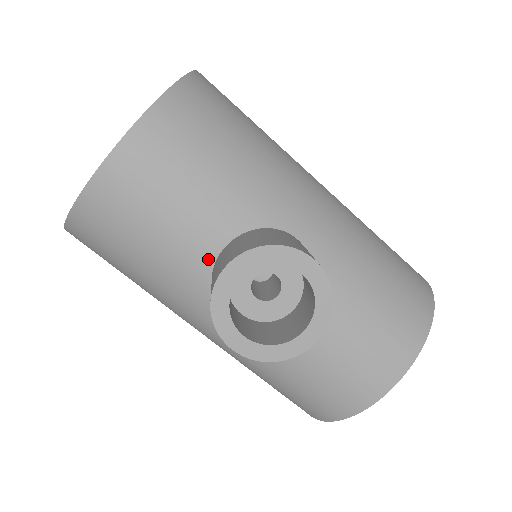
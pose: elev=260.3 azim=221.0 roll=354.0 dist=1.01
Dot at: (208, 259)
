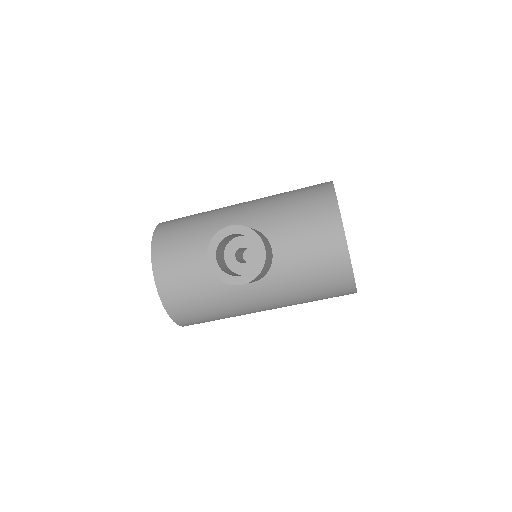
Dot at: occluded
